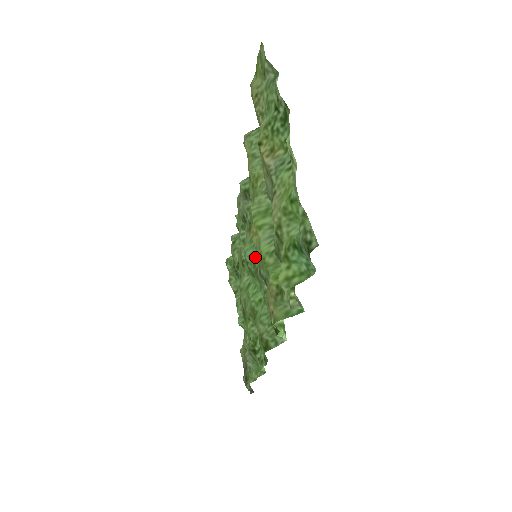
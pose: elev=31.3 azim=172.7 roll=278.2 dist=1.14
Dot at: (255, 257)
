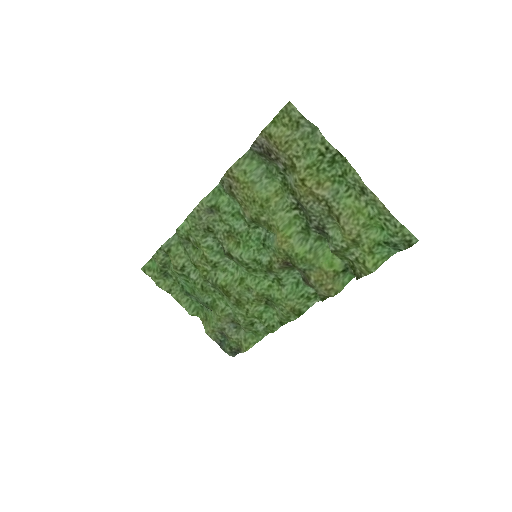
Dot at: (256, 257)
